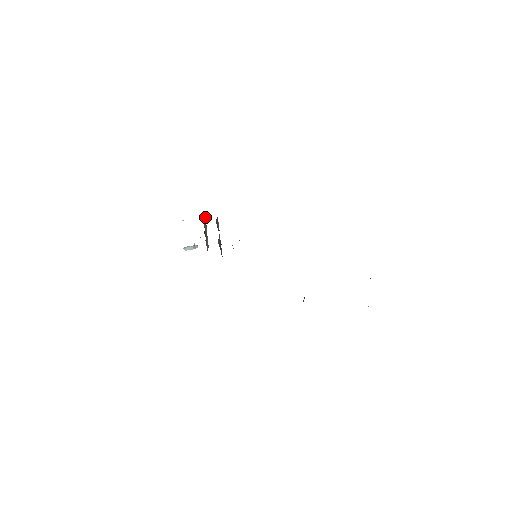
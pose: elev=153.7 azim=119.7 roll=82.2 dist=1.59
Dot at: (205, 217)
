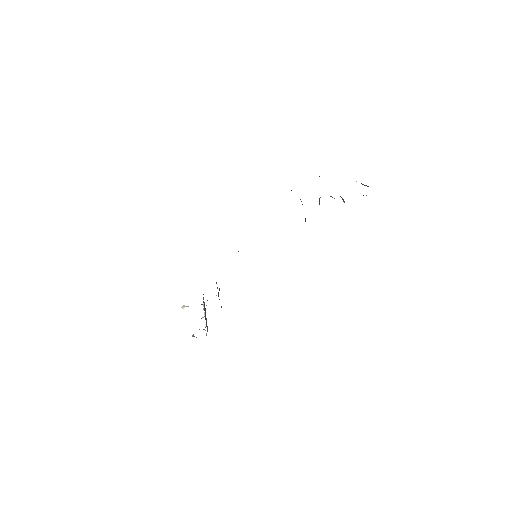
Dot at: occluded
